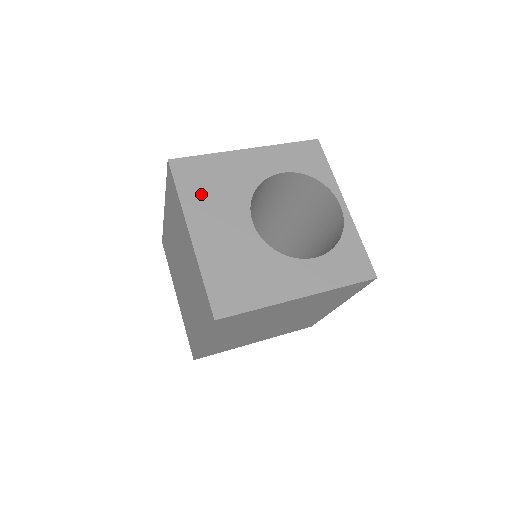
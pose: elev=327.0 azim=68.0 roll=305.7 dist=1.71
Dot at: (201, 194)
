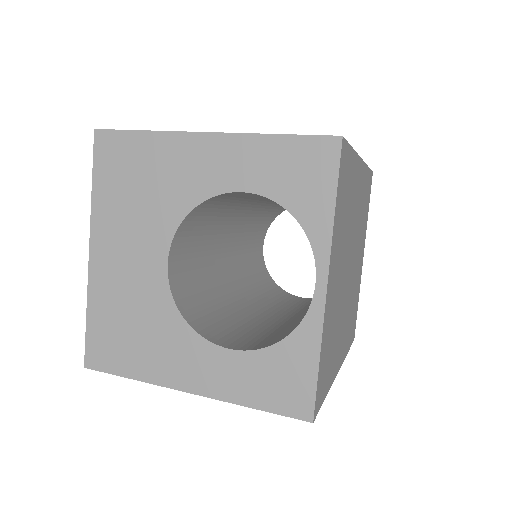
Dot at: (118, 196)
